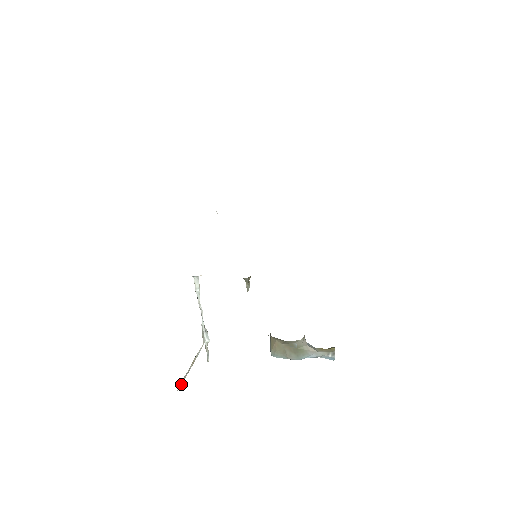
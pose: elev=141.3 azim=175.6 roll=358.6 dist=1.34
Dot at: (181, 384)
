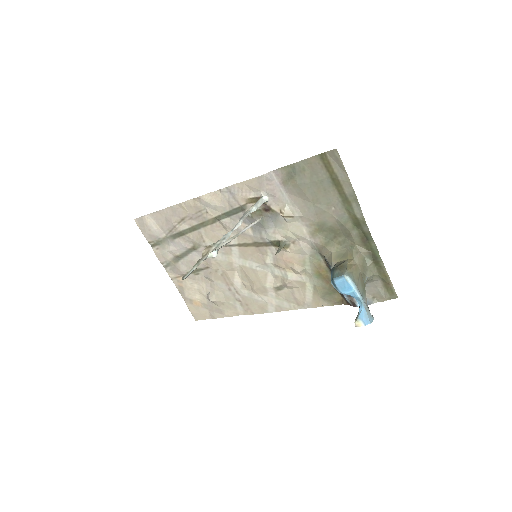
Dot at: (255, 222)
